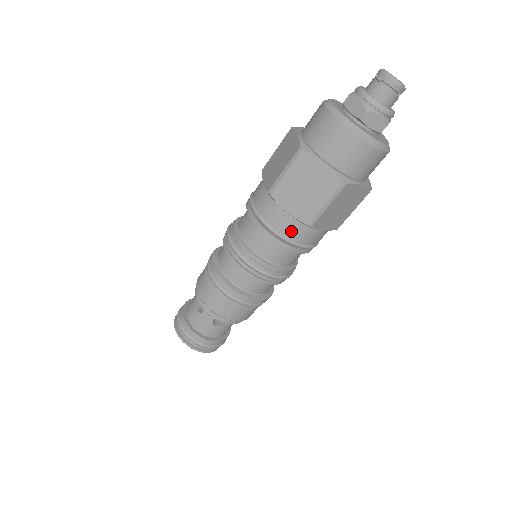
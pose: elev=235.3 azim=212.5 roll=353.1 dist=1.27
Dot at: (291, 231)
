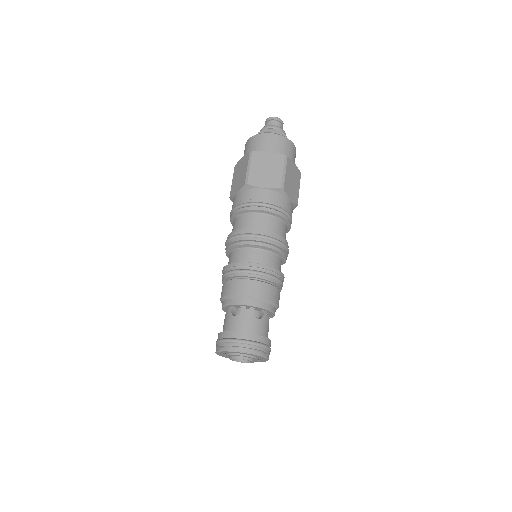
Dot at: (242, 199)
